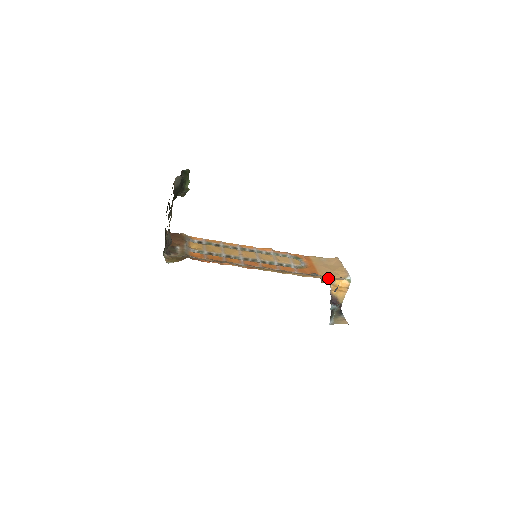
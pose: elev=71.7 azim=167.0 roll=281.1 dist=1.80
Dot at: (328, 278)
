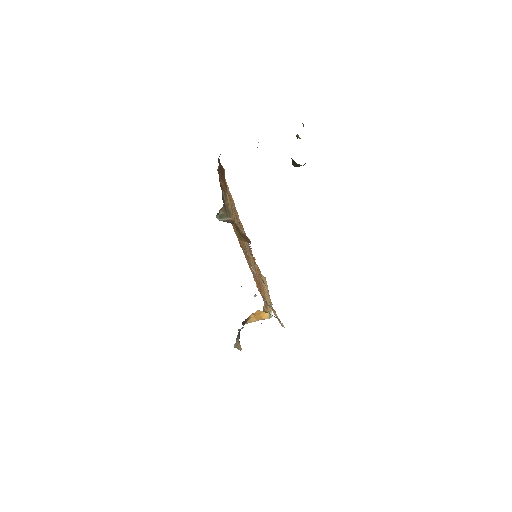
Dot at: occluded
